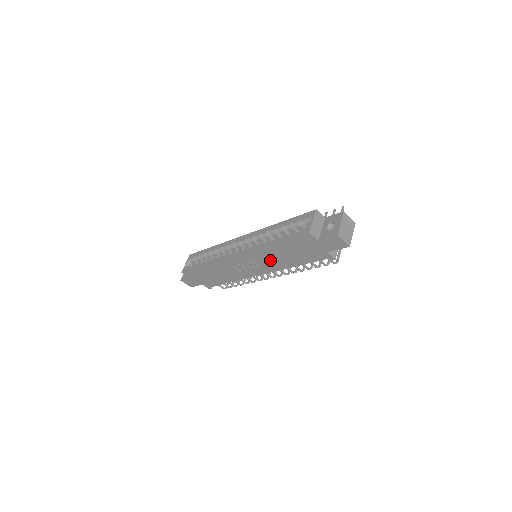
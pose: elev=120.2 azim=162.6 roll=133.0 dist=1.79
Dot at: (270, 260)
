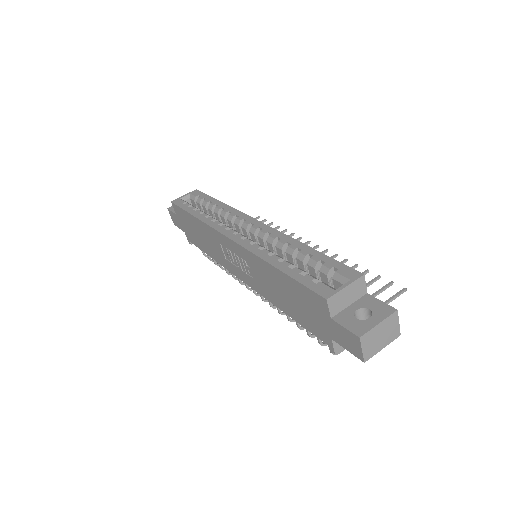
Dot at: (262, 279)
